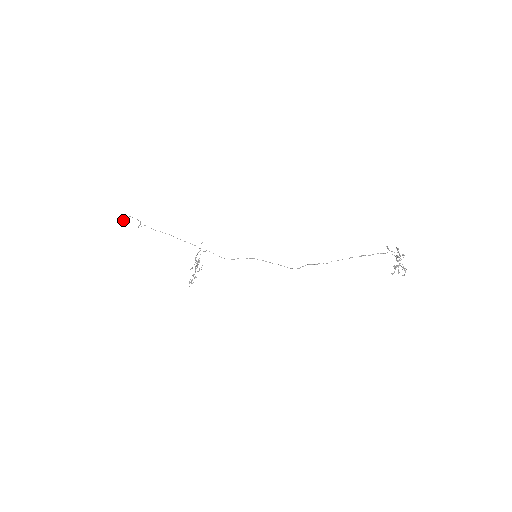
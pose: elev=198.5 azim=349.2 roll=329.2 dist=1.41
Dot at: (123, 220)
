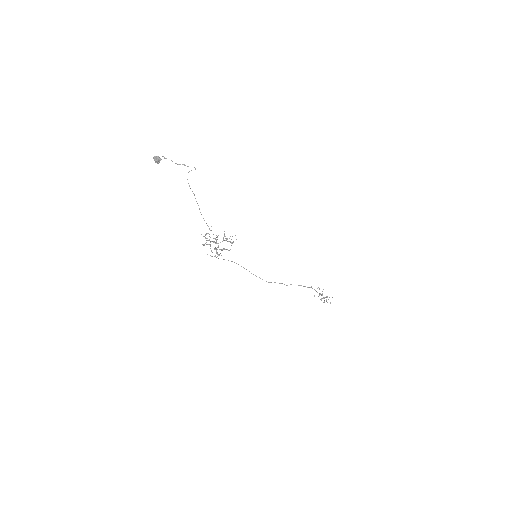
Dot at: (159, 157)
